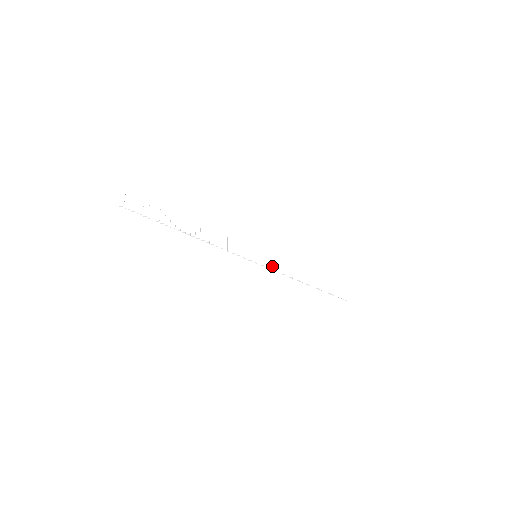
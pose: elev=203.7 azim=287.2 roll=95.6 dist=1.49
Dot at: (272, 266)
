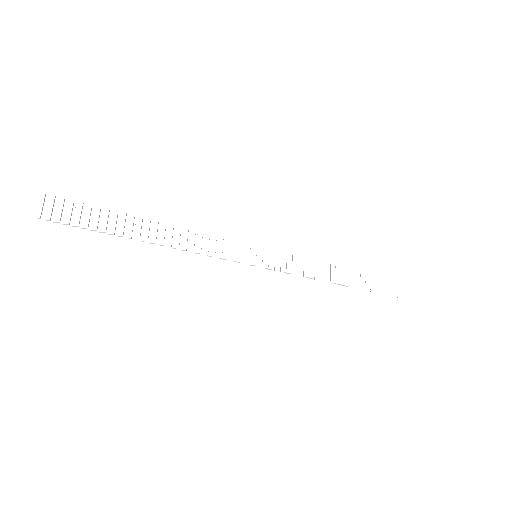
Dot at: (281, 267)
